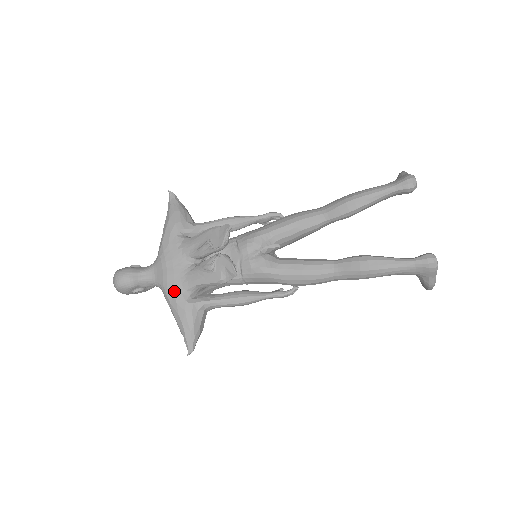
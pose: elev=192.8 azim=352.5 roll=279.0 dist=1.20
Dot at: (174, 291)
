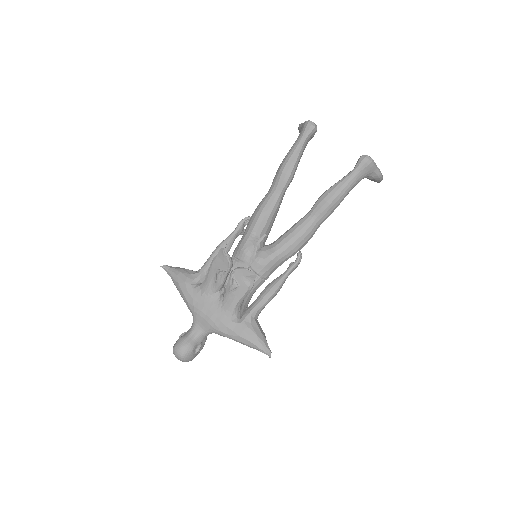
Dot at: (224, 324)
